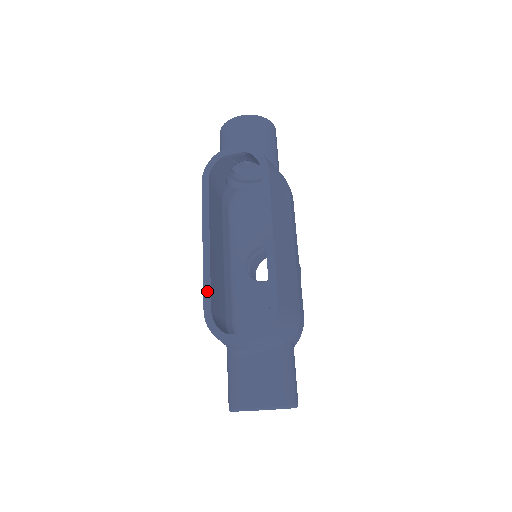
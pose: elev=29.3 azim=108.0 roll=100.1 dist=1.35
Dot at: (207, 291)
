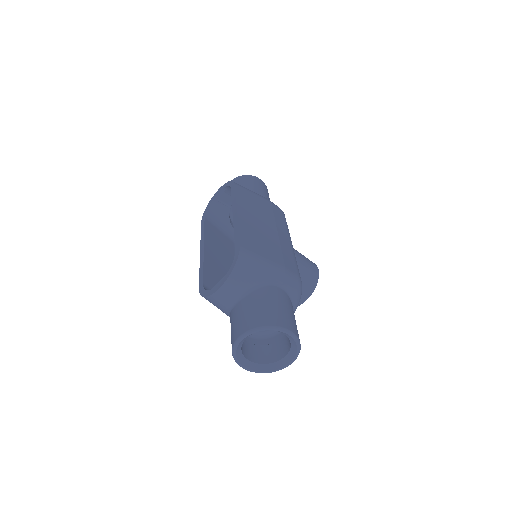
Dot at: (201, 275)
